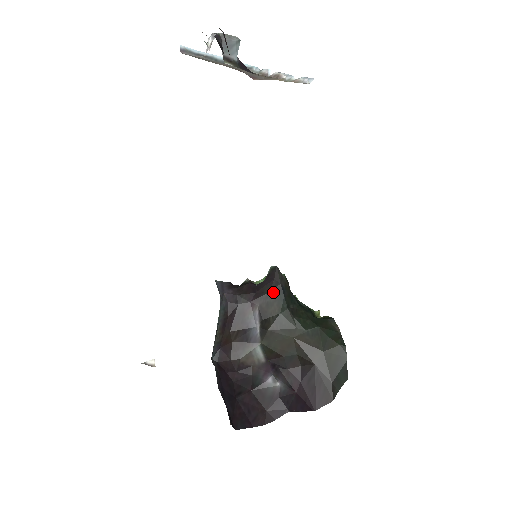
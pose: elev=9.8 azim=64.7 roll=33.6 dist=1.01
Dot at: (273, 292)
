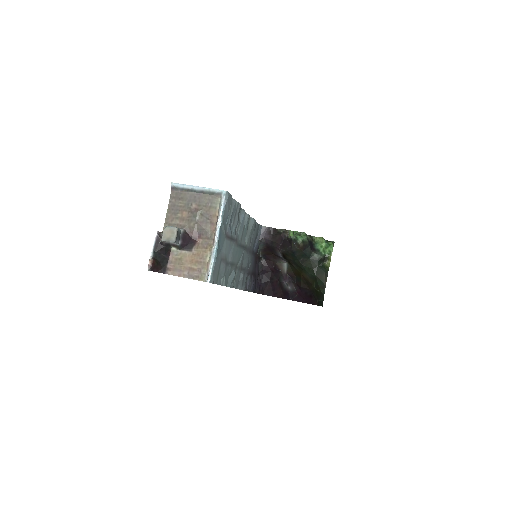
Dot at: (288, 251)
